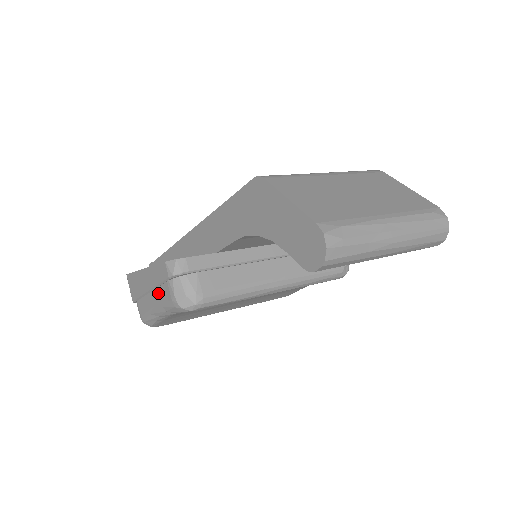
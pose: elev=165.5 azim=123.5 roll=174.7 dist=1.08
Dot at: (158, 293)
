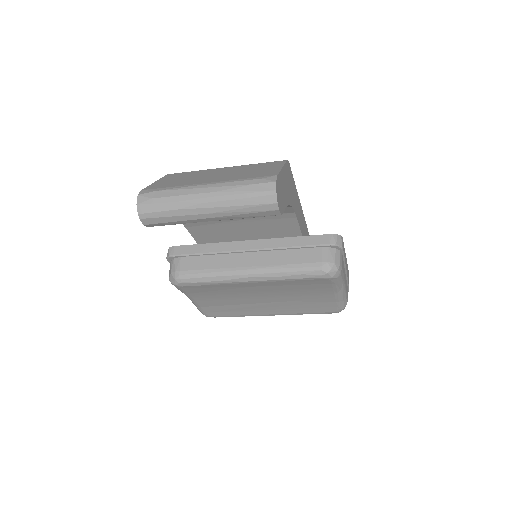
Dot at: occluded
